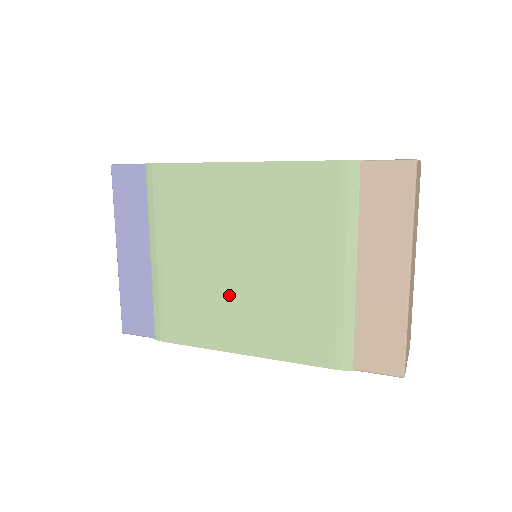
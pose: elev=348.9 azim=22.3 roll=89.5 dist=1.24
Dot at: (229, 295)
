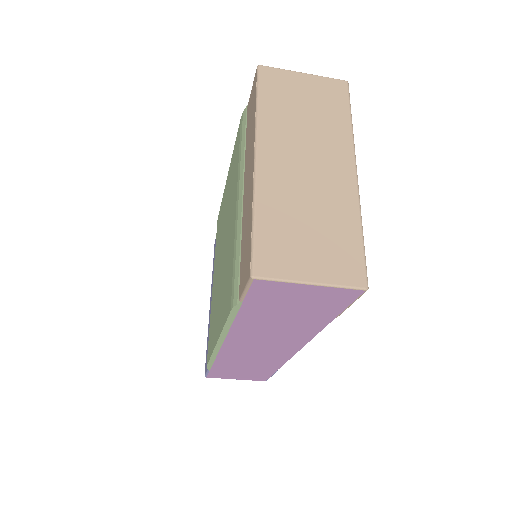
Dot at: (218, 289)
